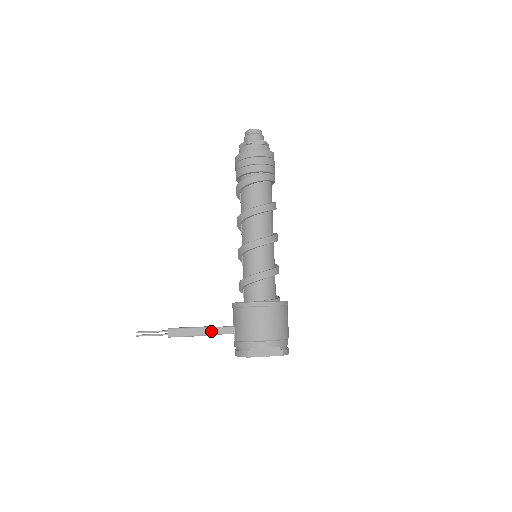
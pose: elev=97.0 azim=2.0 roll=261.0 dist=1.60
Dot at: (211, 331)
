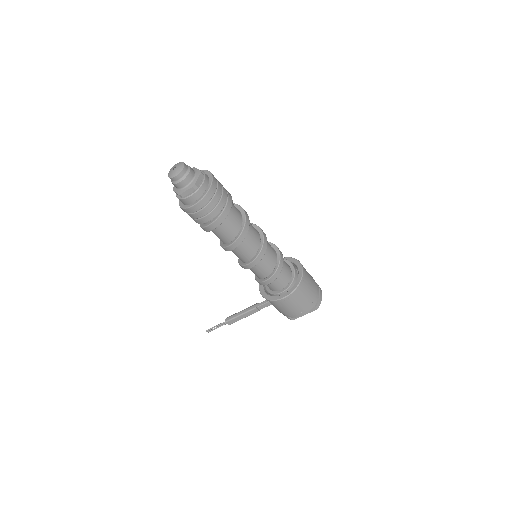
Dot at: (255, 311)
